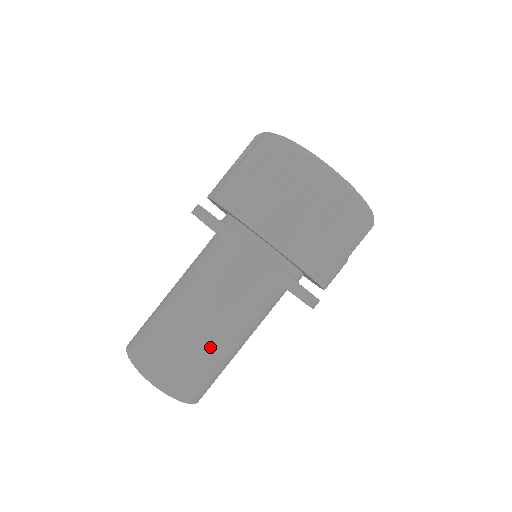
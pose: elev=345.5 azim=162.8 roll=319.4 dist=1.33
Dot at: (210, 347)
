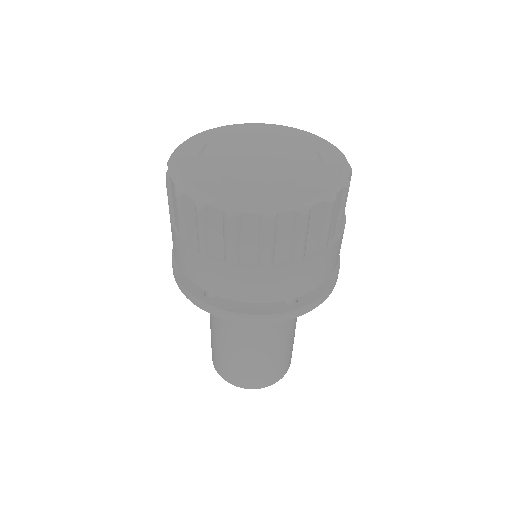
Dot at: (229, 350)
